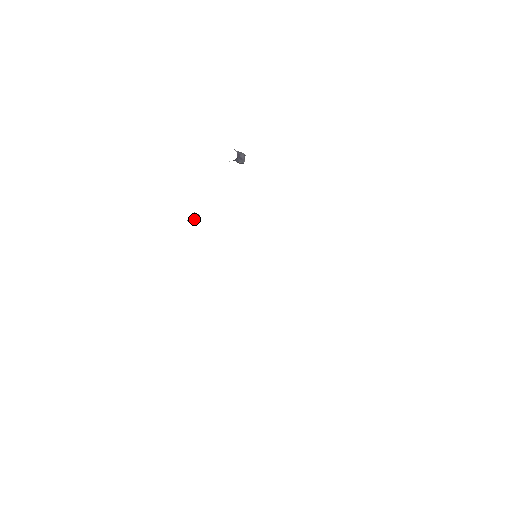
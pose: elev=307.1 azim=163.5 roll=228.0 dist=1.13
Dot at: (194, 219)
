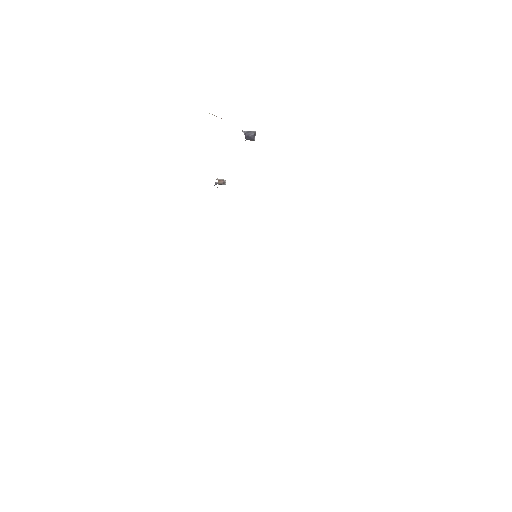
Dot at: occluded
